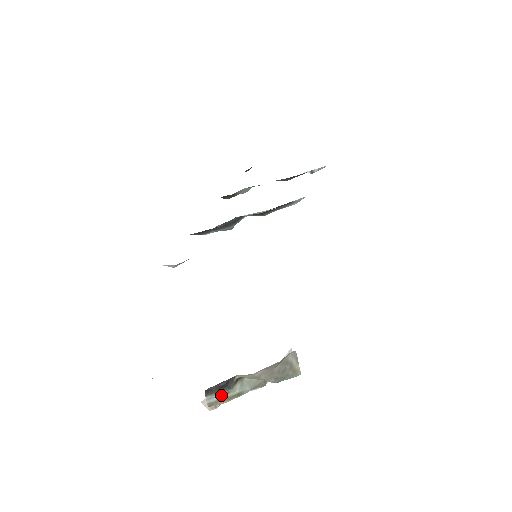
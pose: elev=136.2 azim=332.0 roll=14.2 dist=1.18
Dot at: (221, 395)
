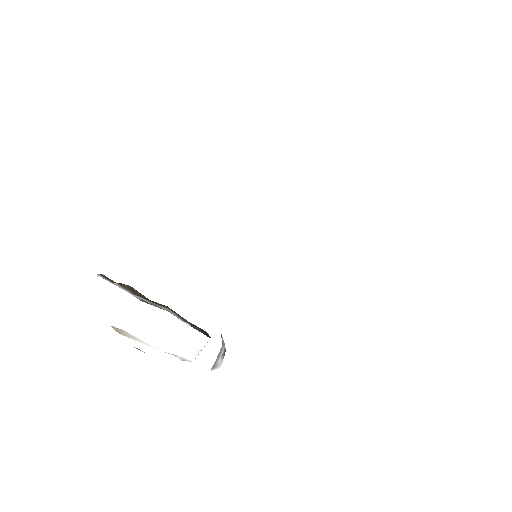
Dot at: occluded
